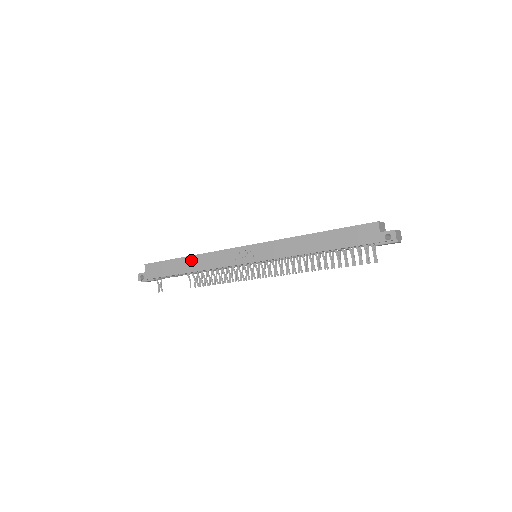
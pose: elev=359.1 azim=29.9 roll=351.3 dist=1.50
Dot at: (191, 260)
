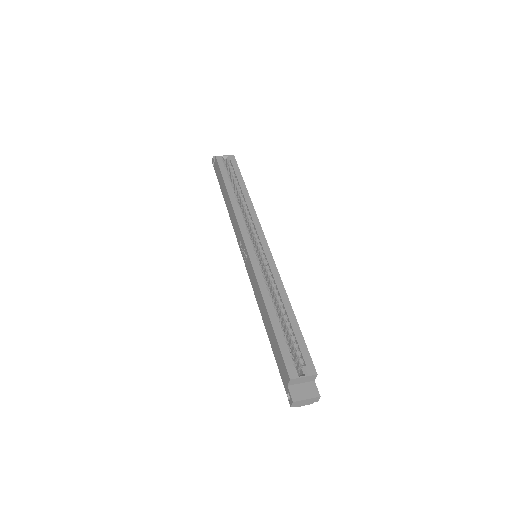
Dot at: (228, 199)
